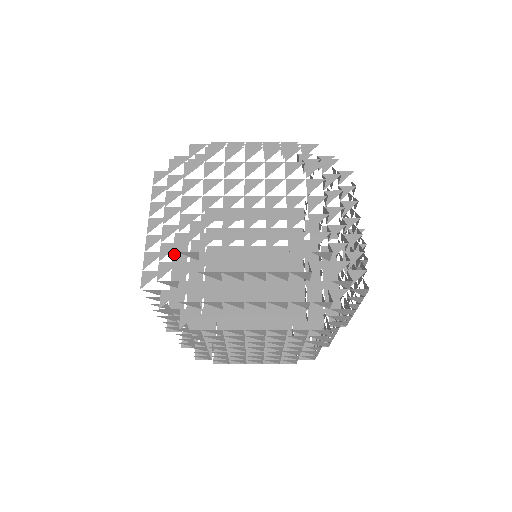
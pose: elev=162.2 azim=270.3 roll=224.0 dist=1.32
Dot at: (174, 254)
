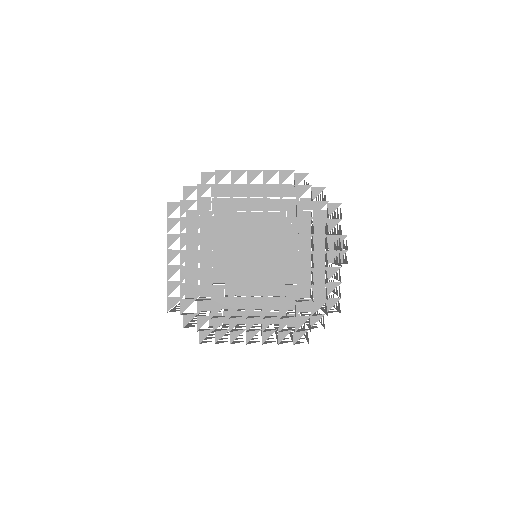
Dot at: (186, 230)
